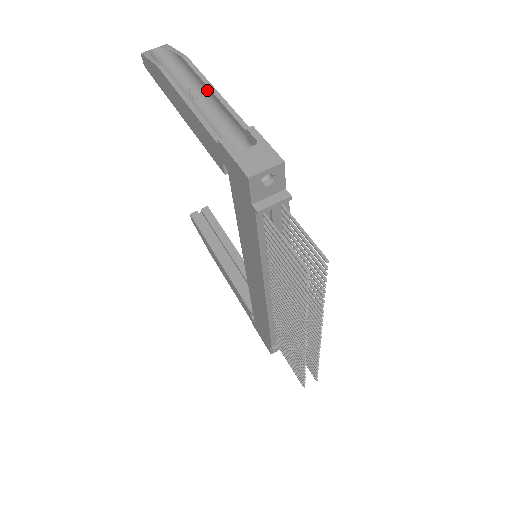
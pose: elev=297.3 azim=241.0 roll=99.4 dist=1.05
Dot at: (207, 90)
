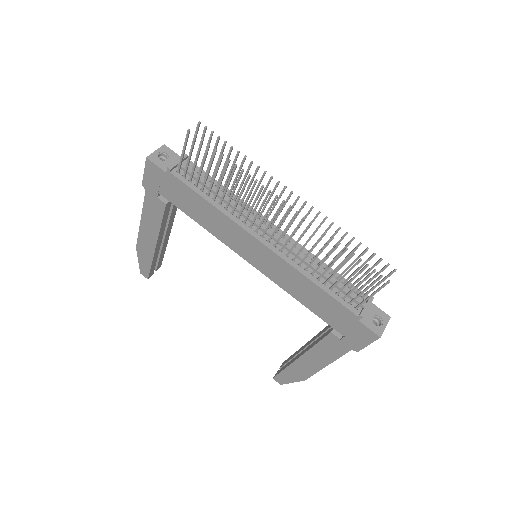
Dot at: occluded
